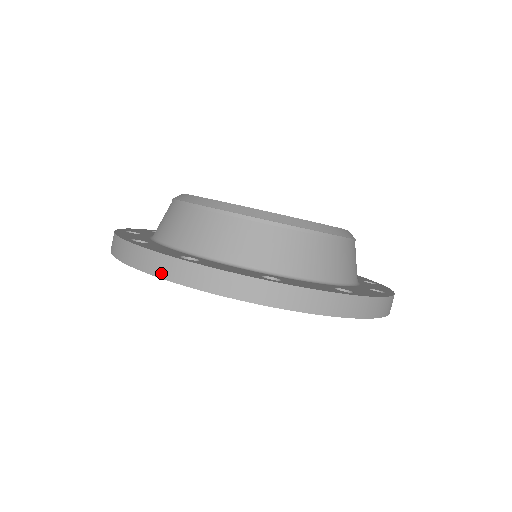
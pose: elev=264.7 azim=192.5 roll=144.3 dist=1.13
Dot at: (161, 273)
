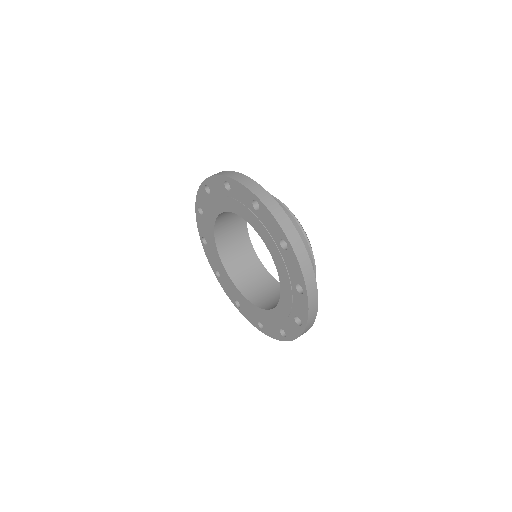
Dot at: (254, 190)
